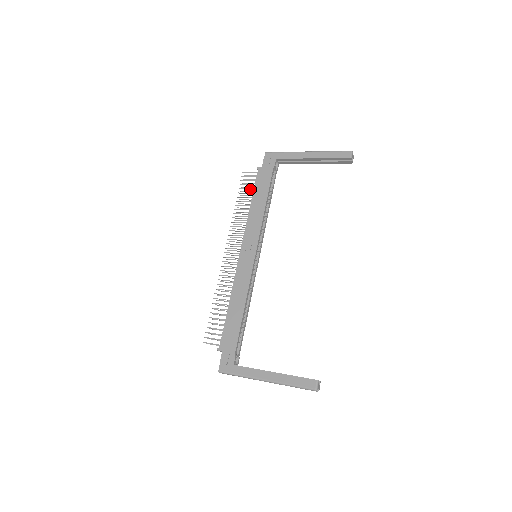
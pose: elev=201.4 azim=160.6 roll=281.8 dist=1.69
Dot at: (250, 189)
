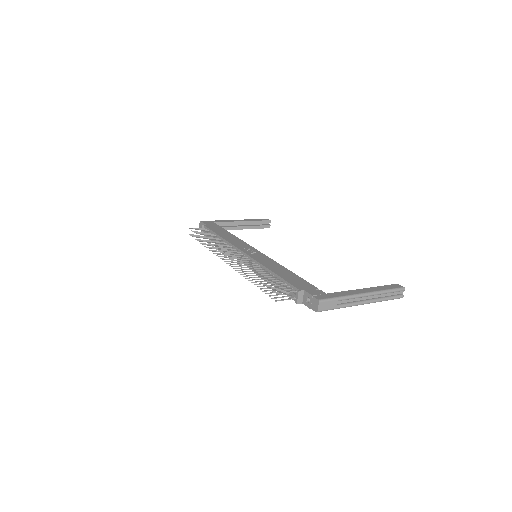
Dot at: (207, 233)
